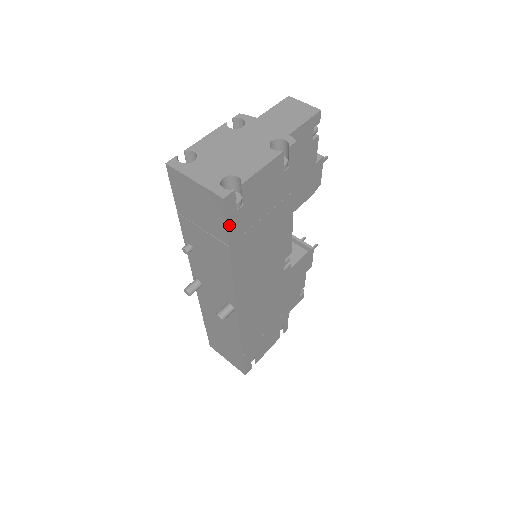
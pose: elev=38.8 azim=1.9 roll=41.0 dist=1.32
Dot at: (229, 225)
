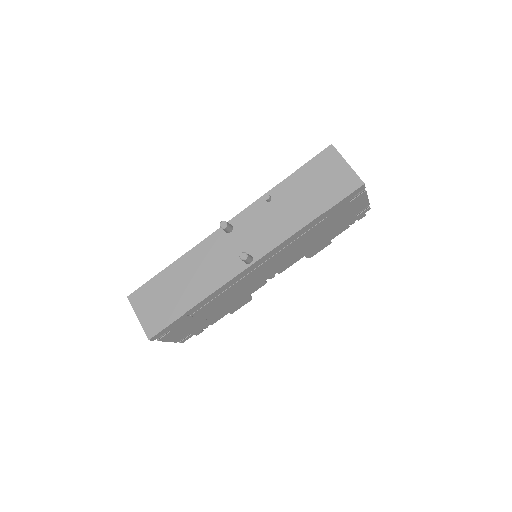
Dot at: (342, 201)
